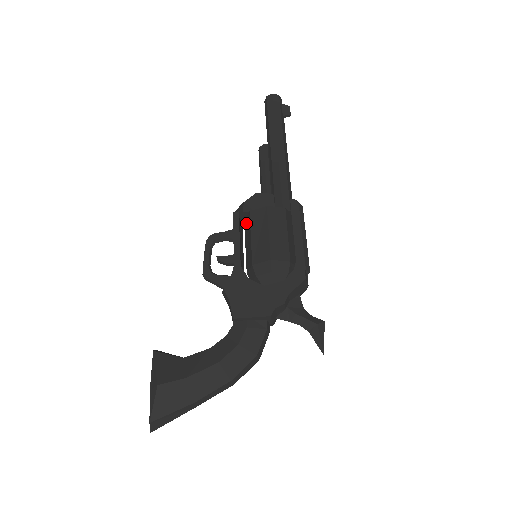
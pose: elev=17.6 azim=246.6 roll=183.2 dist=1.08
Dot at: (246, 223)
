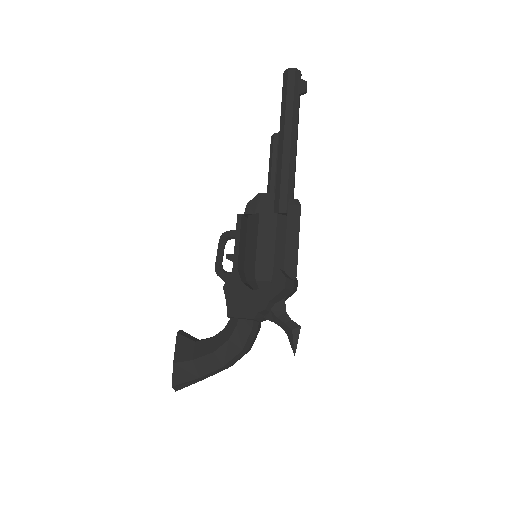
Dot at: occluded
